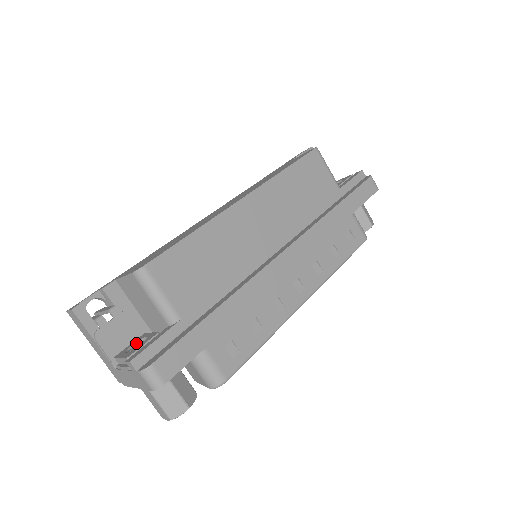
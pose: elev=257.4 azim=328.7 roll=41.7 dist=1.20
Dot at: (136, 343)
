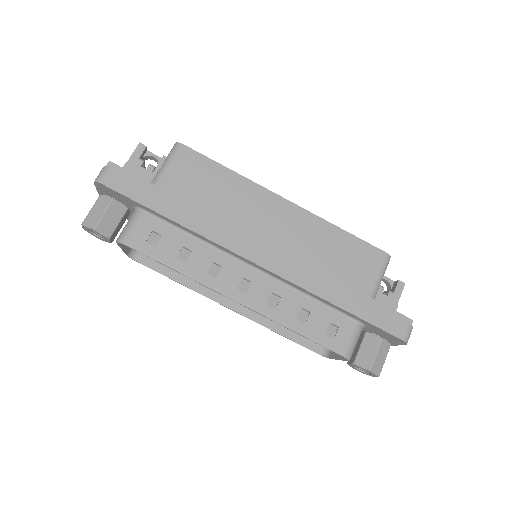
Dot at: occluded
